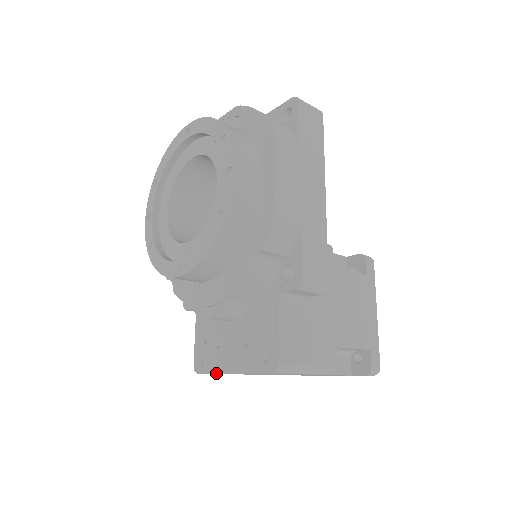
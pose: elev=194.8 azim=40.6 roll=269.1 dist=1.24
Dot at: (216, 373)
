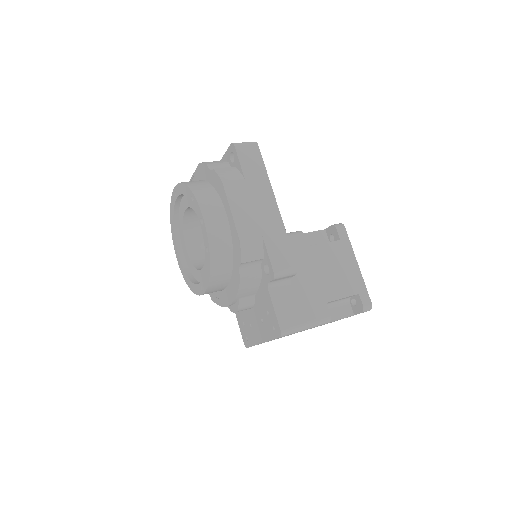
Dot at: occluded
